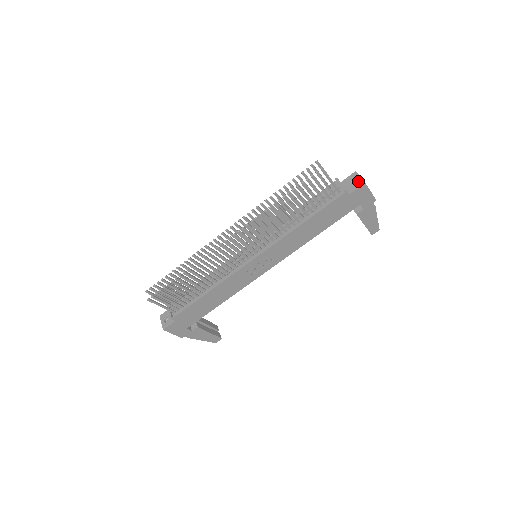
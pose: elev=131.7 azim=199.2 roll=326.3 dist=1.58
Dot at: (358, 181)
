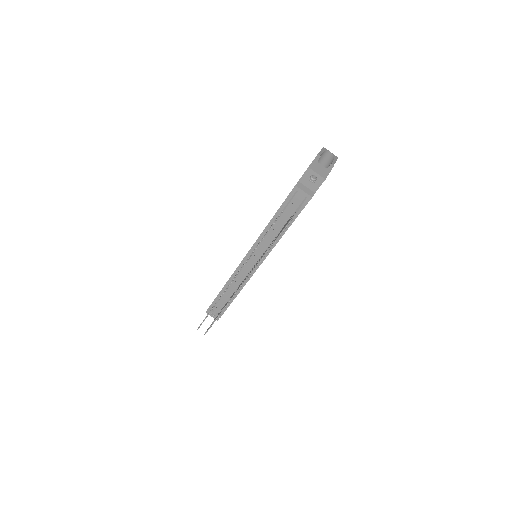
Dot at: (316, 178)
